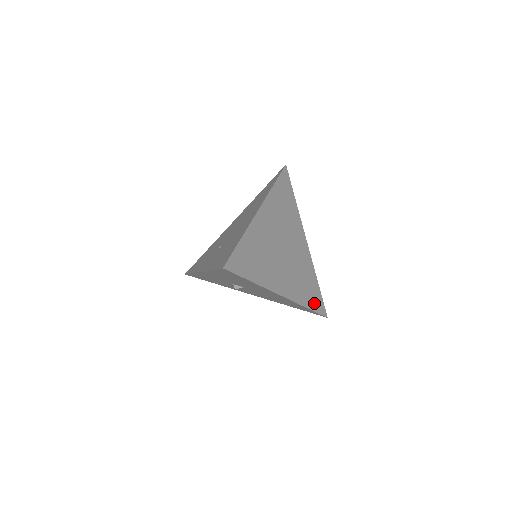
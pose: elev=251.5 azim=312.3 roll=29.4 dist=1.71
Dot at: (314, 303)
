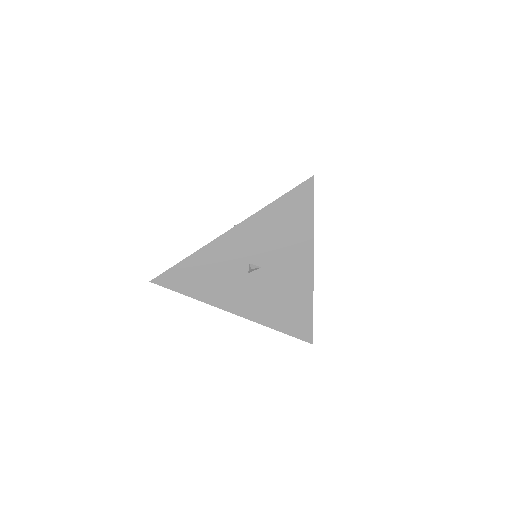
Dot at: occluded
